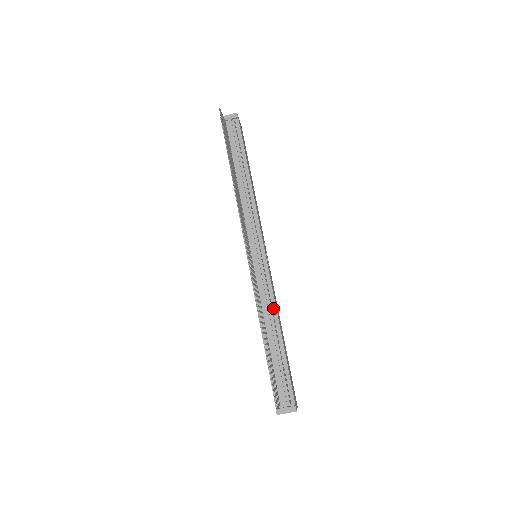
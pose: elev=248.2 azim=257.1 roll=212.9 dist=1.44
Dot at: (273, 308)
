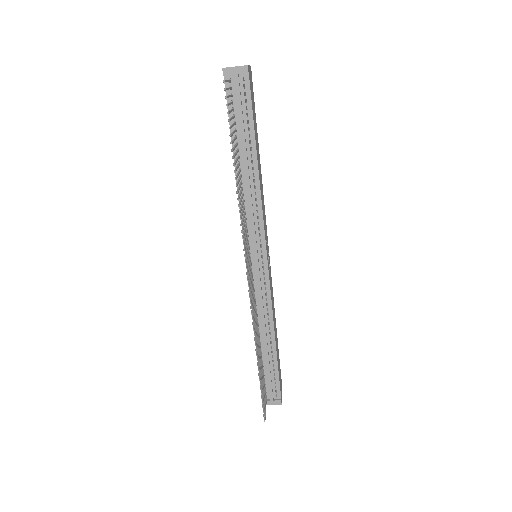
Dot at: (270, 317)
